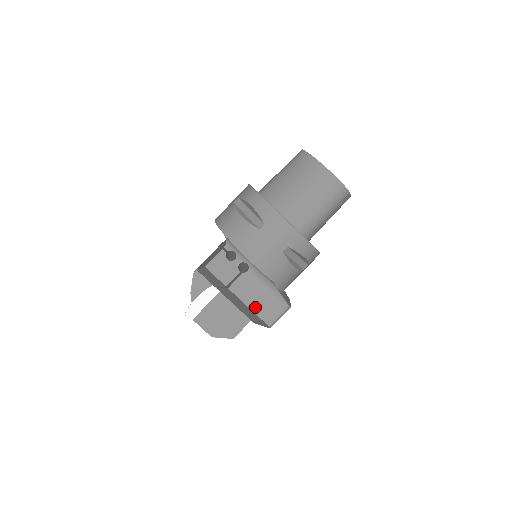
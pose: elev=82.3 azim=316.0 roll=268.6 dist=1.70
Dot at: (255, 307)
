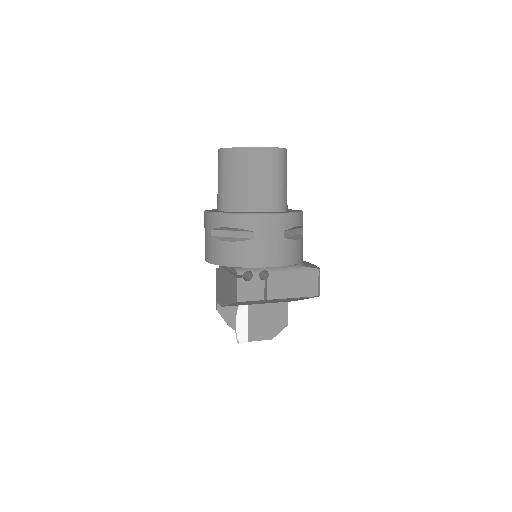
Dot at: (297, 293)
